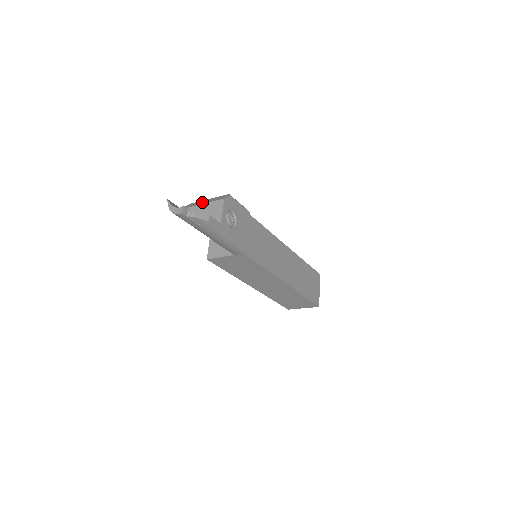
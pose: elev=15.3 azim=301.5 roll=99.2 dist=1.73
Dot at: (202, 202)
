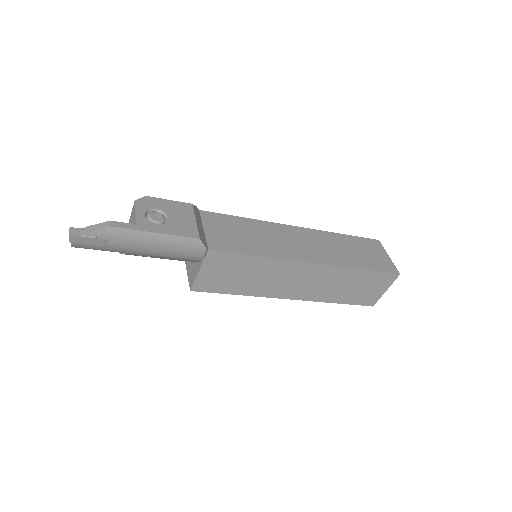
Dot at: occluded
